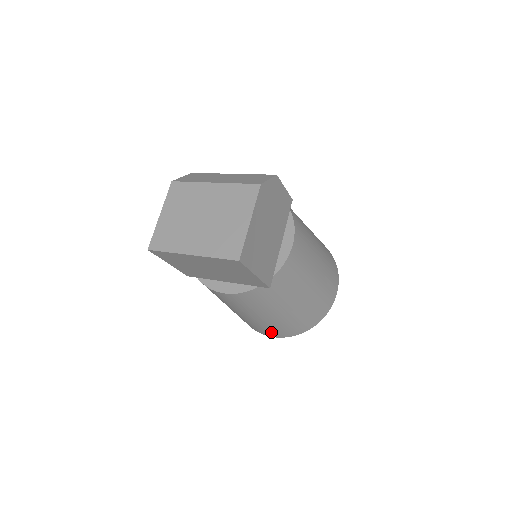
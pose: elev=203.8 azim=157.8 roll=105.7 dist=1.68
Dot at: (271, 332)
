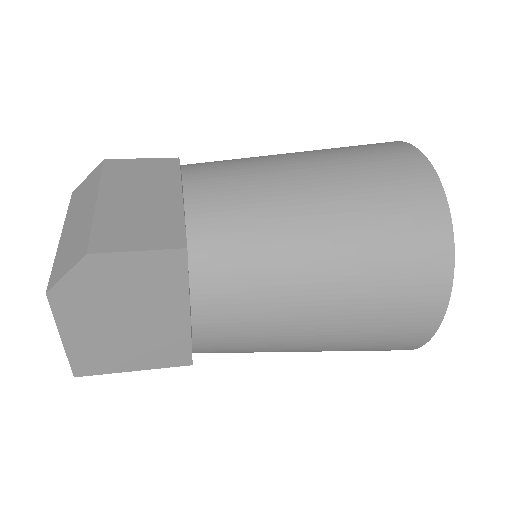
Dot at: occluded
